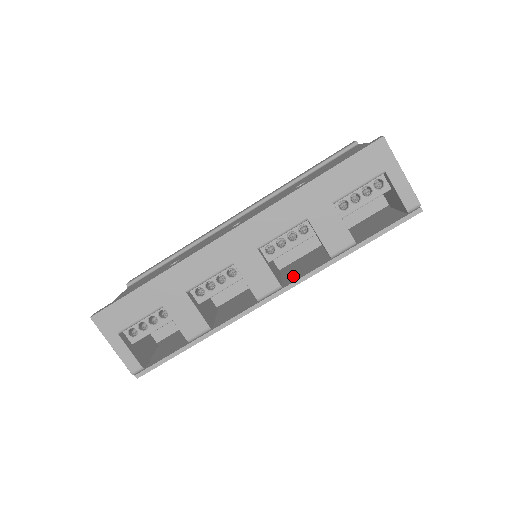
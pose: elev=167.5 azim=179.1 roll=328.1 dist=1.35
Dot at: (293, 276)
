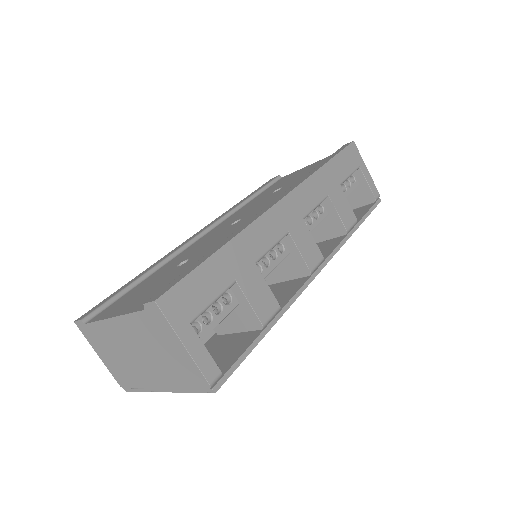
Dot at: occluded
